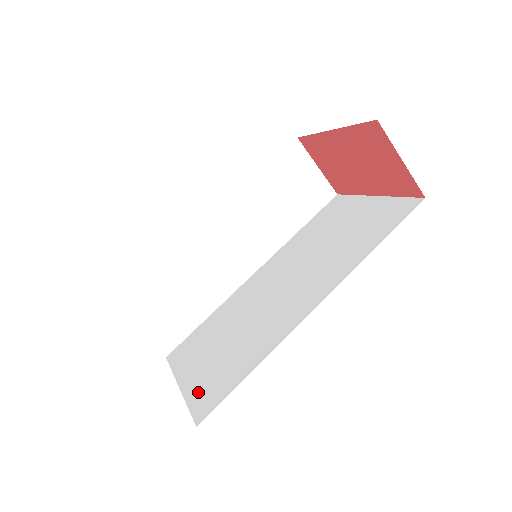
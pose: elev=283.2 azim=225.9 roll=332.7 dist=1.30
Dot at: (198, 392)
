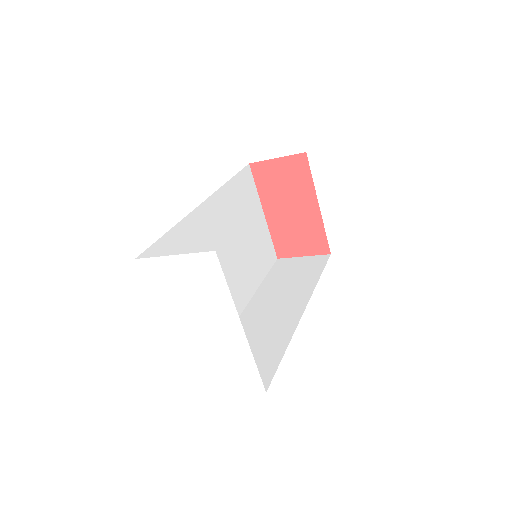
Dot at: occluded
